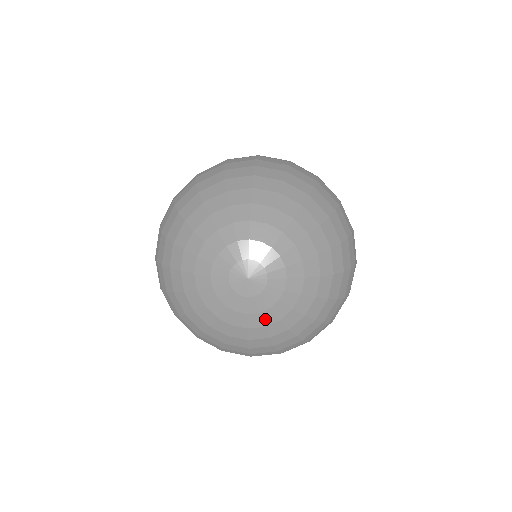
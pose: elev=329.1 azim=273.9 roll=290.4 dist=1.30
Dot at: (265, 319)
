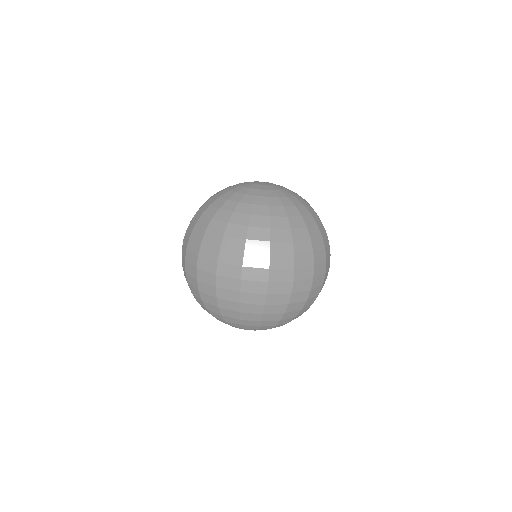
Dot at: (278, 194)
